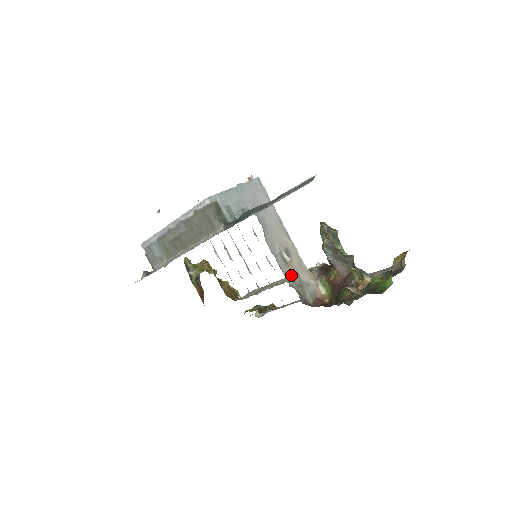
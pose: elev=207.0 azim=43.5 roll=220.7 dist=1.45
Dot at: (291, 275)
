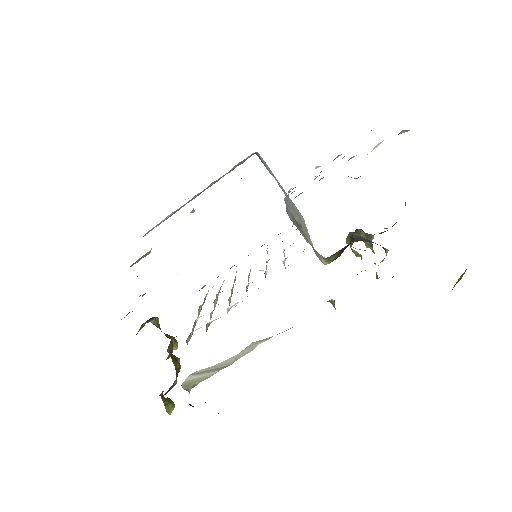
Dot at: (294, 221)
